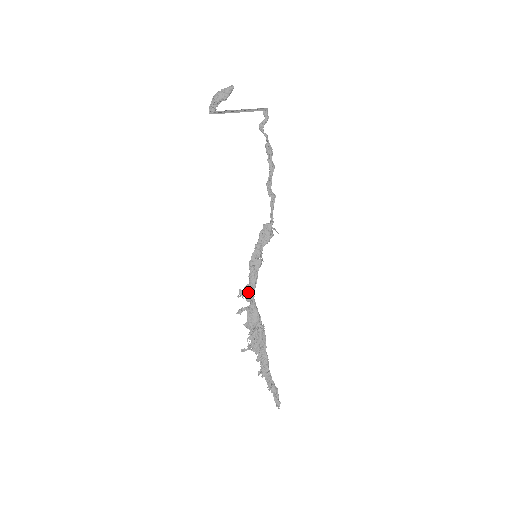
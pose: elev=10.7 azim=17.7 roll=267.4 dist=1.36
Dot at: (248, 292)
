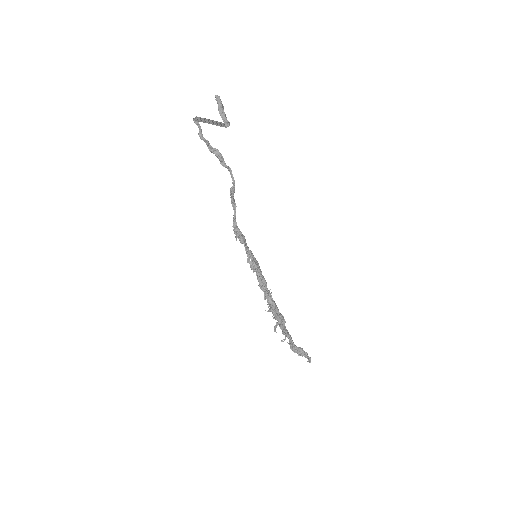
Dot at: occluded
